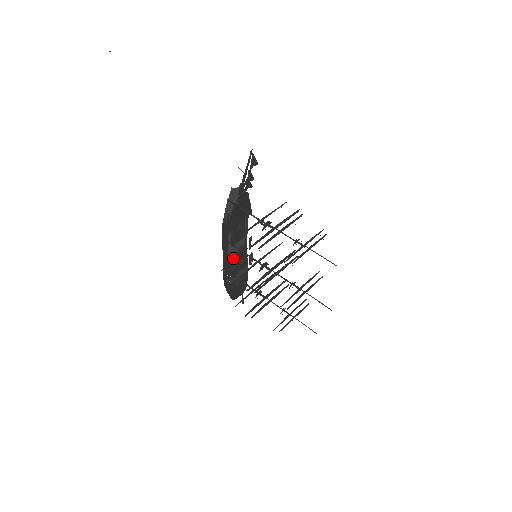
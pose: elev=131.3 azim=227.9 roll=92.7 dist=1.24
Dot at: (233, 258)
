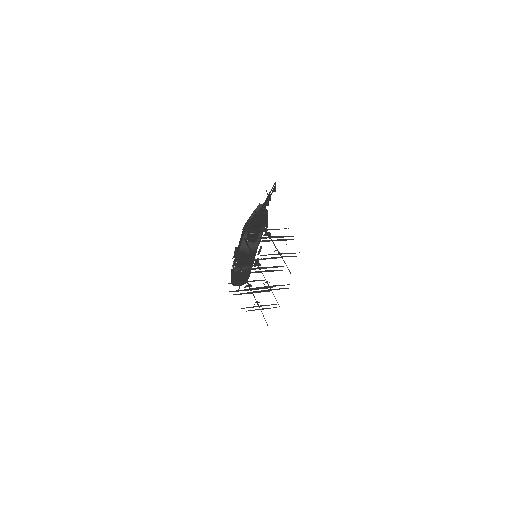
Dot at: (244, 254)
